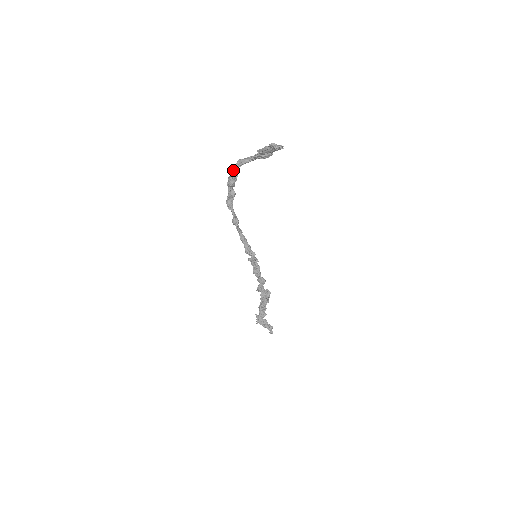
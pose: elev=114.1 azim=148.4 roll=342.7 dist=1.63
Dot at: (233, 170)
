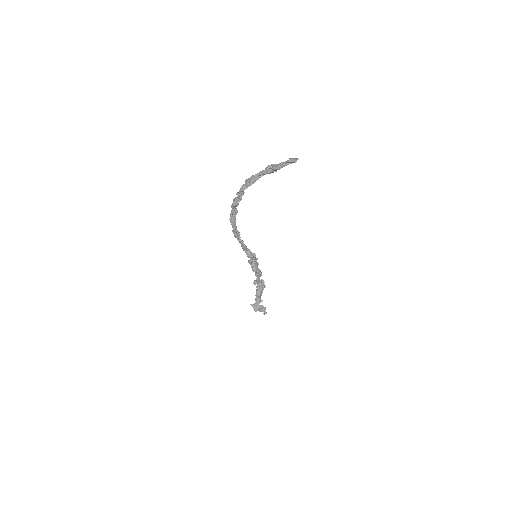
Dot at: (241, 192)
